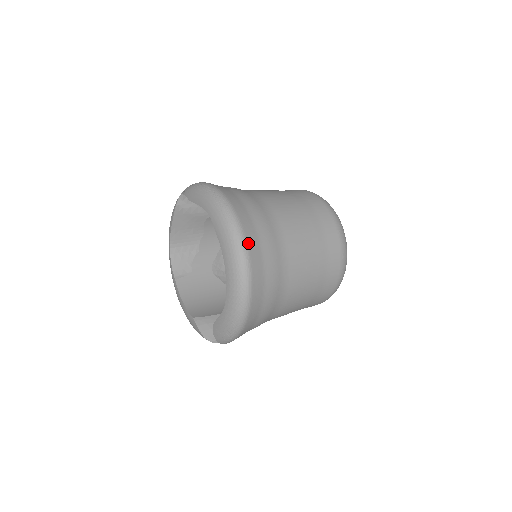
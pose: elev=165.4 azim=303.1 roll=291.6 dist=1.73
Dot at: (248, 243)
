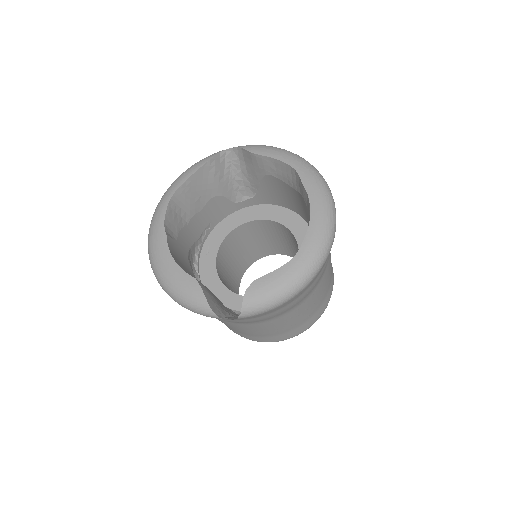
Dot at: occluded
